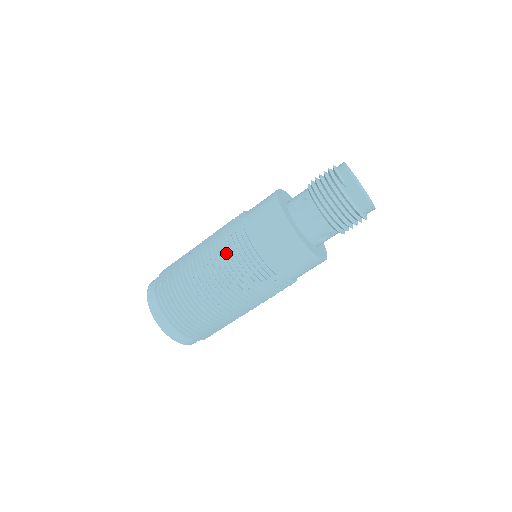
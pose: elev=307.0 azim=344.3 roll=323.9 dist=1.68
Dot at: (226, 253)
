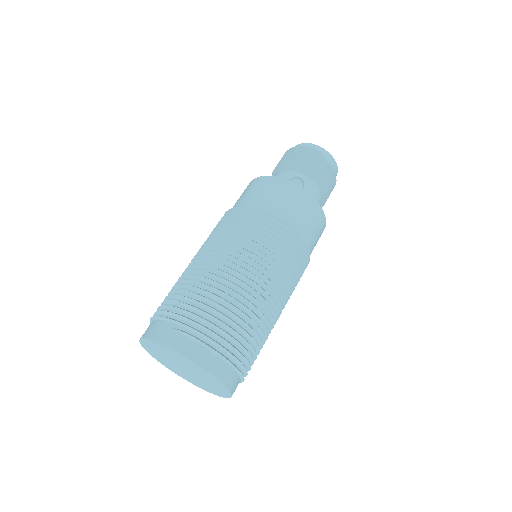
Dot at: (265, 247)
